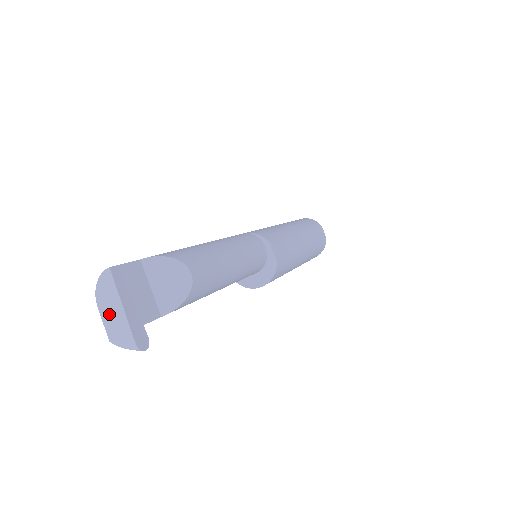
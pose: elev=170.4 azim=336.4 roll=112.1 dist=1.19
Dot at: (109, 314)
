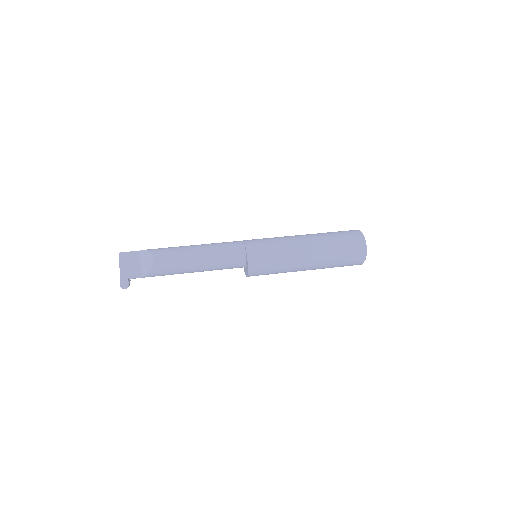
Dot at: occluded
